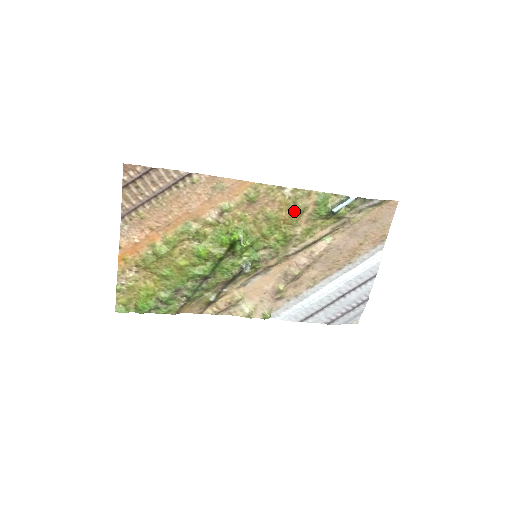
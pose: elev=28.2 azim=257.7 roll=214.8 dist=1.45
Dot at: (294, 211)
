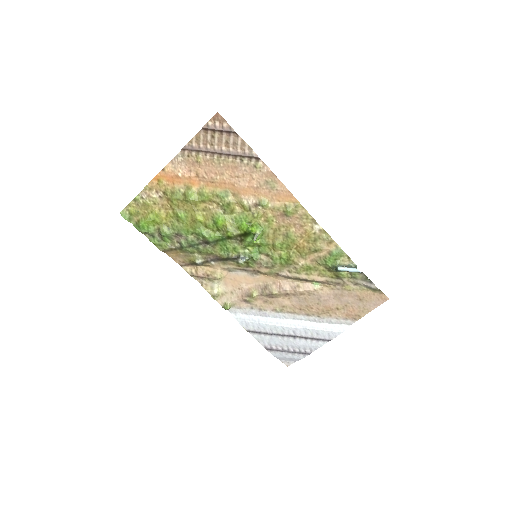
Dot at: (310, 245)
